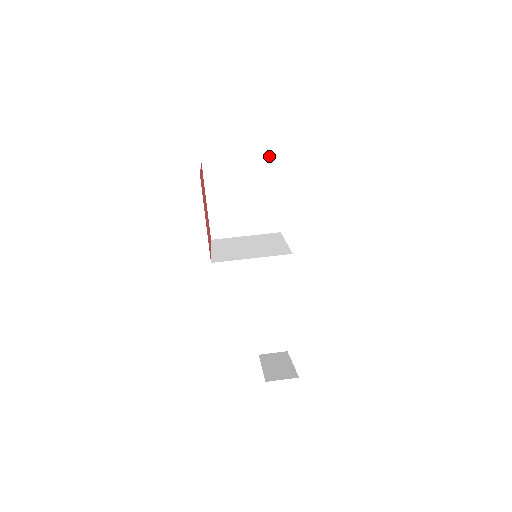
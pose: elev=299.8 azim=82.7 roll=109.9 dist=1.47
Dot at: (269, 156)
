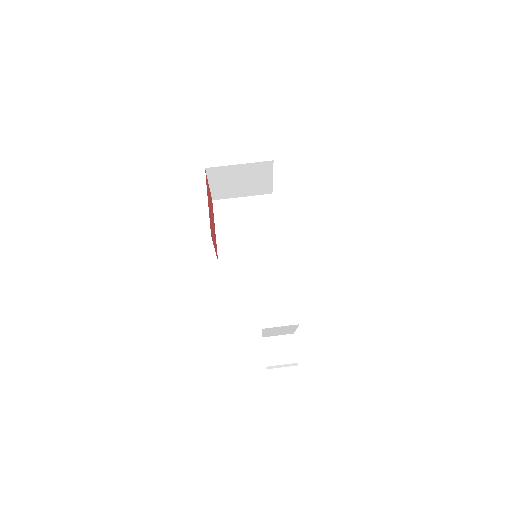
Dot at: (267, 194)
